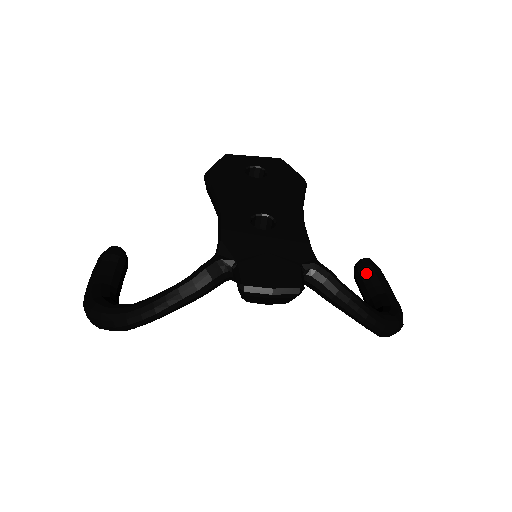
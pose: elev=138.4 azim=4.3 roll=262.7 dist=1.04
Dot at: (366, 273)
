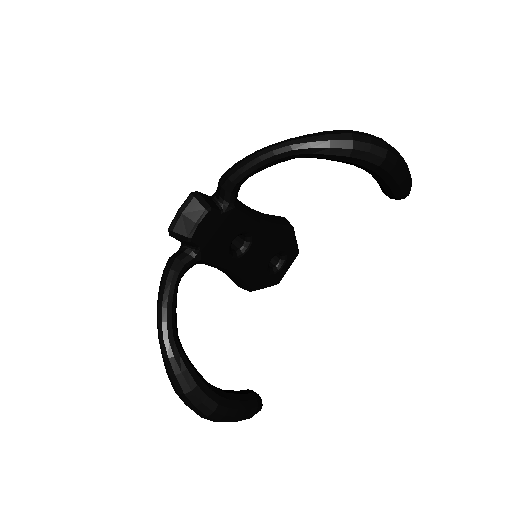
Dot at: occluded
